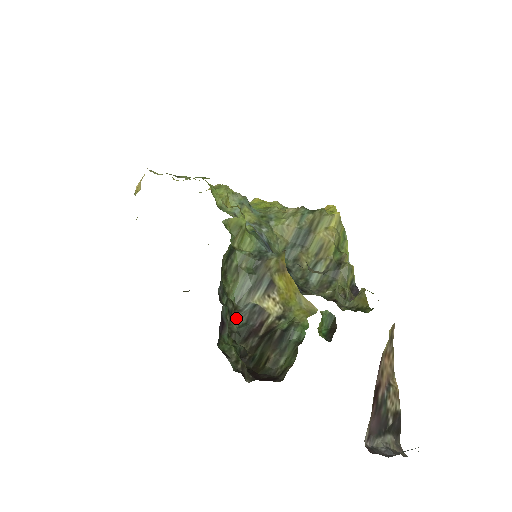
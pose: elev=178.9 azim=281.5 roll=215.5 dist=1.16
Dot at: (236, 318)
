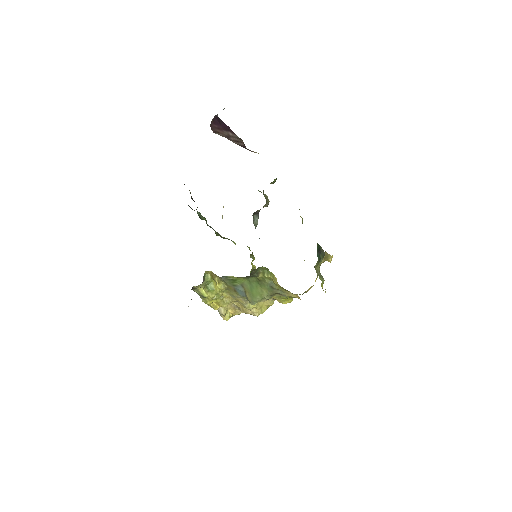
Dot at: occluded
